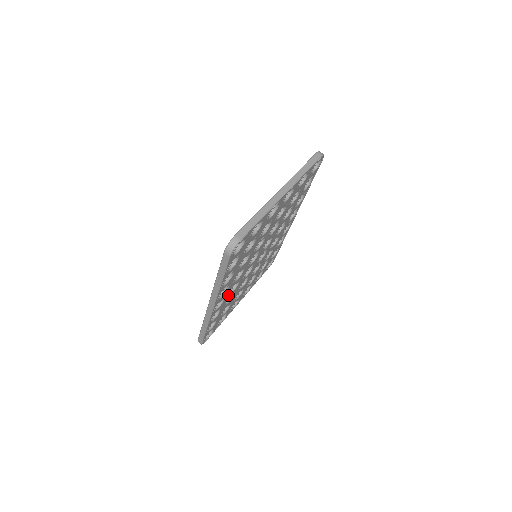
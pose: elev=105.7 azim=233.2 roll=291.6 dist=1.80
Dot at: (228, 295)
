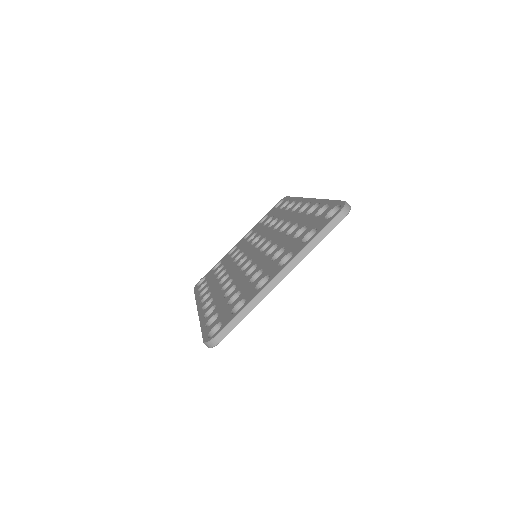
Dot at: occluded
